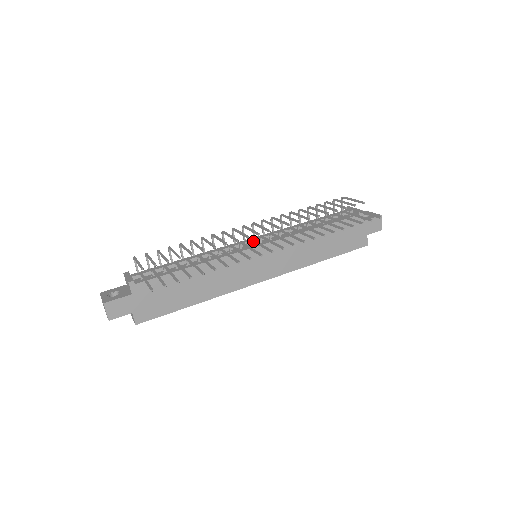
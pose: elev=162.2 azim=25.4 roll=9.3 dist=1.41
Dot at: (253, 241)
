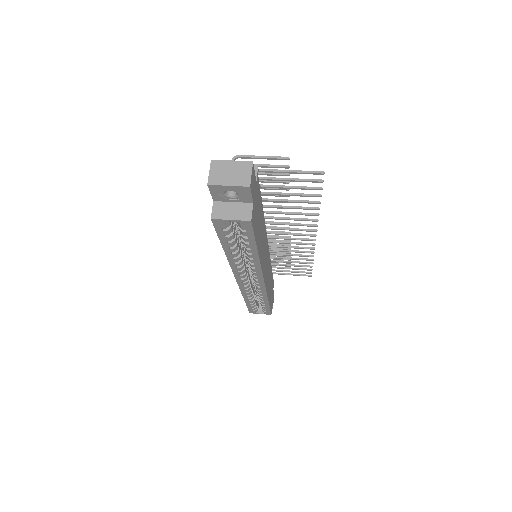
Dot at: (273, 232)
